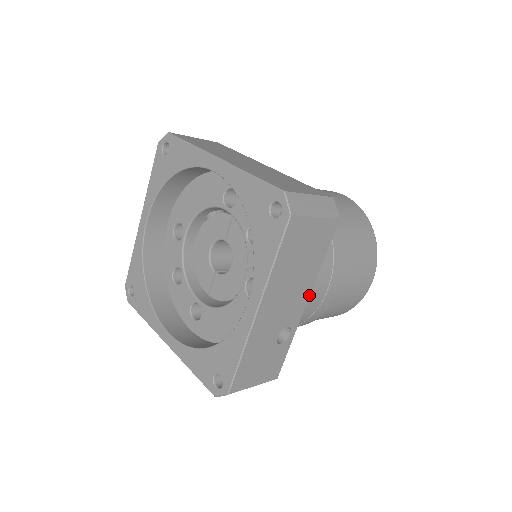
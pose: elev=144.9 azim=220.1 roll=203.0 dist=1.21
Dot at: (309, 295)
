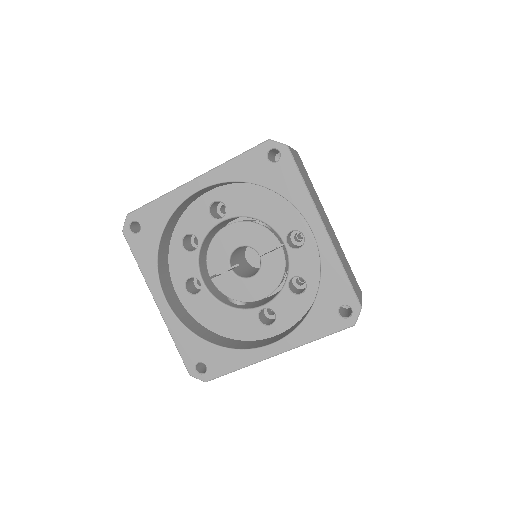
Dot at: occluded
